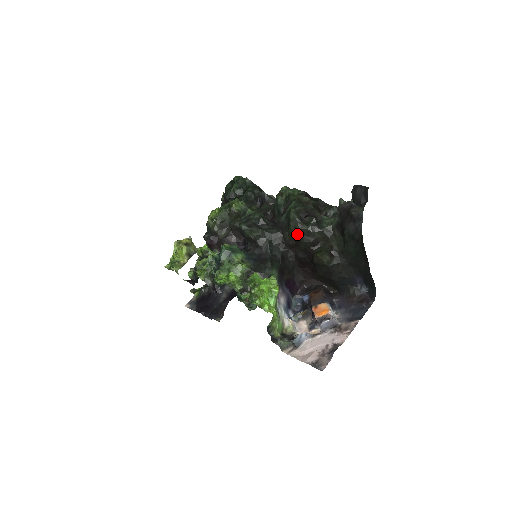
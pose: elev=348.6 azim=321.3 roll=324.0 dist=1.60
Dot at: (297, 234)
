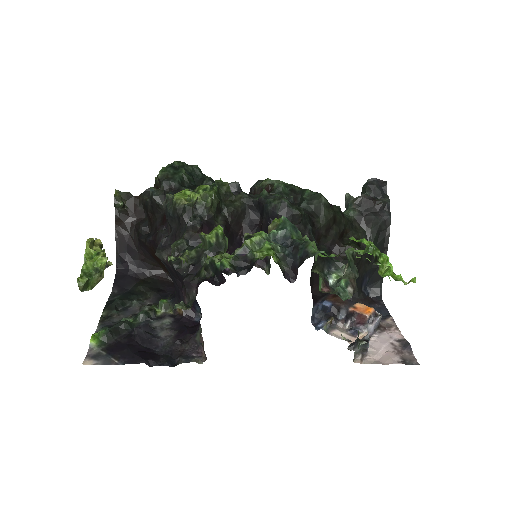
Dot at: (330, 221)
